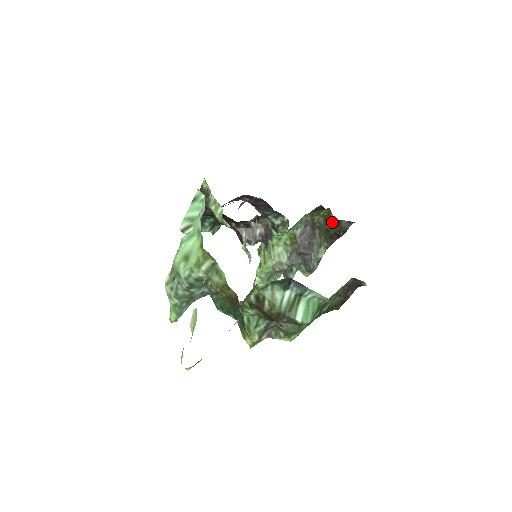
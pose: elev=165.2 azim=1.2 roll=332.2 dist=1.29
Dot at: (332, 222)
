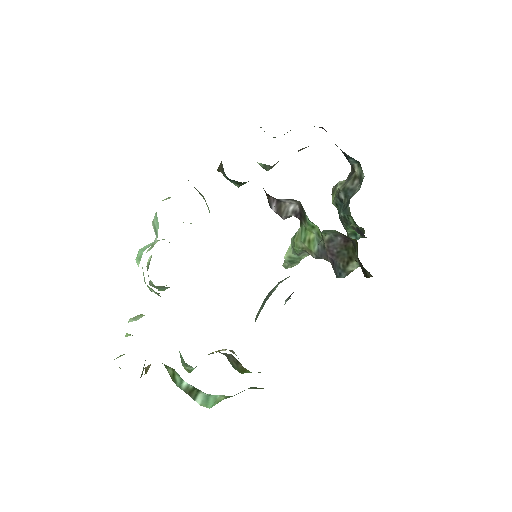
Dot at: occluded
